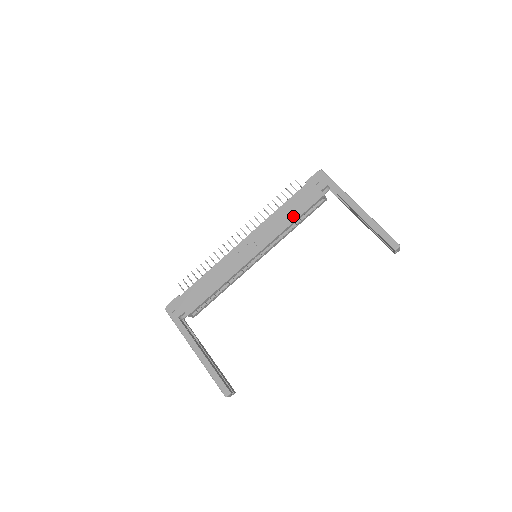
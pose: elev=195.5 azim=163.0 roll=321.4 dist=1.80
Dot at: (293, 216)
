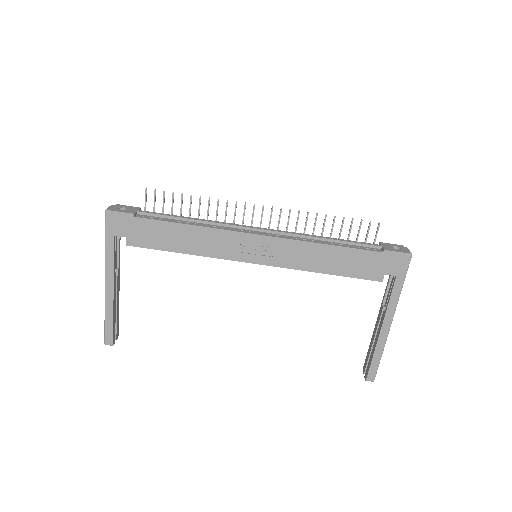
Dot at: (332, 268)
